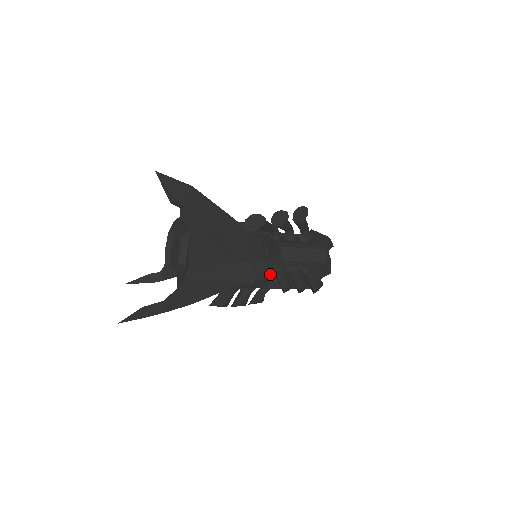
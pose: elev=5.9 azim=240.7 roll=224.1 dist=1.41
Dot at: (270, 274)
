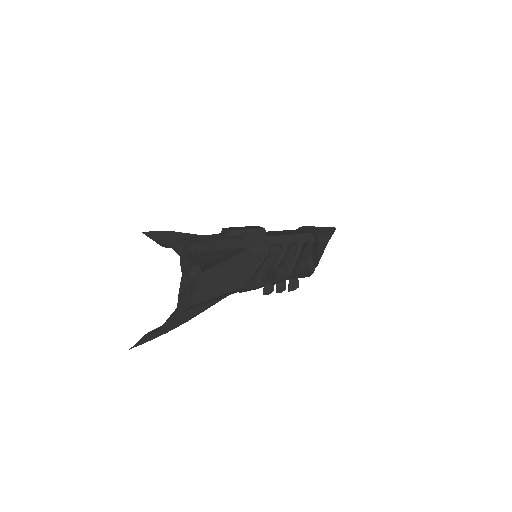
Dot at: occluded
